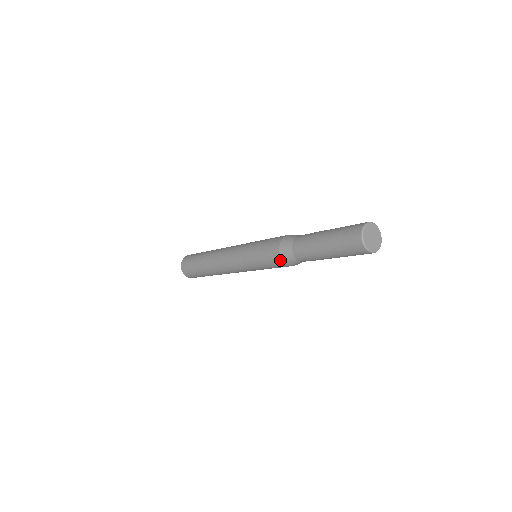
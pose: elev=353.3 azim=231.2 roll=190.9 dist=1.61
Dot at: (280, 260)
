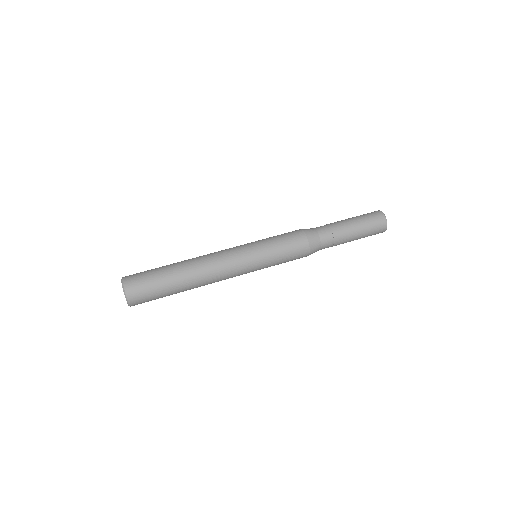
Dot at: (305, 241)
